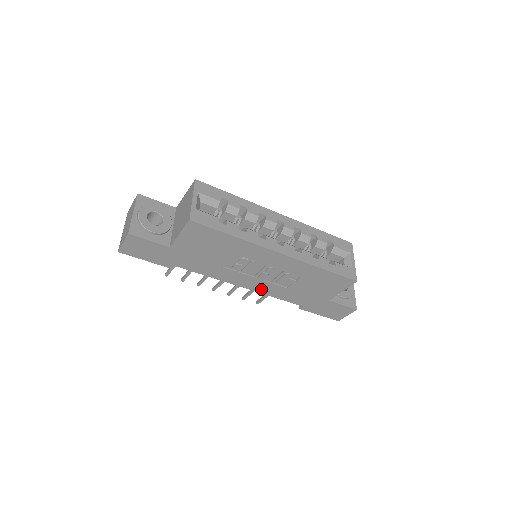
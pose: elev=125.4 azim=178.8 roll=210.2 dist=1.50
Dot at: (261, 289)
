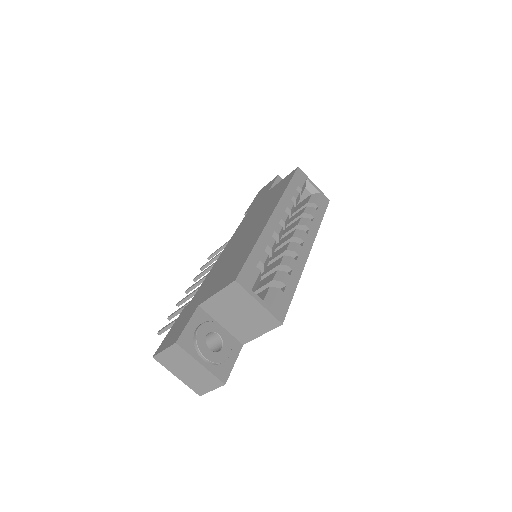
Dot at: occluded
